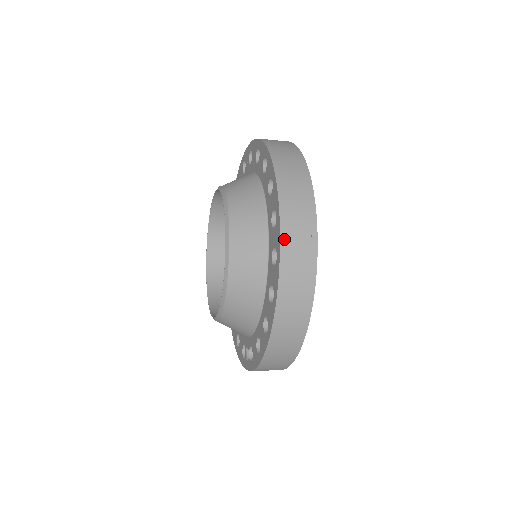
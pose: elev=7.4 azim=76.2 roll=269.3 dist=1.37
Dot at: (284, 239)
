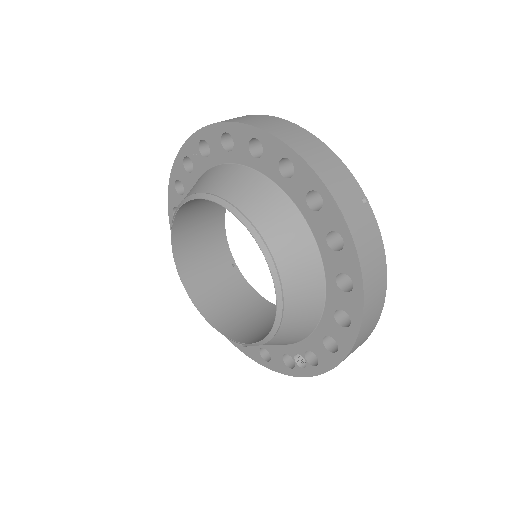
Dot at: (347, 217)
